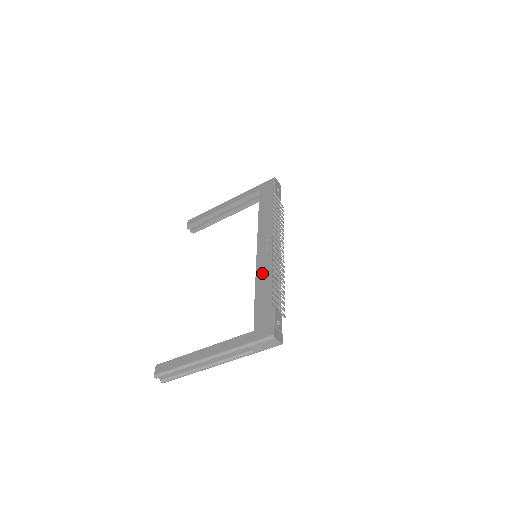
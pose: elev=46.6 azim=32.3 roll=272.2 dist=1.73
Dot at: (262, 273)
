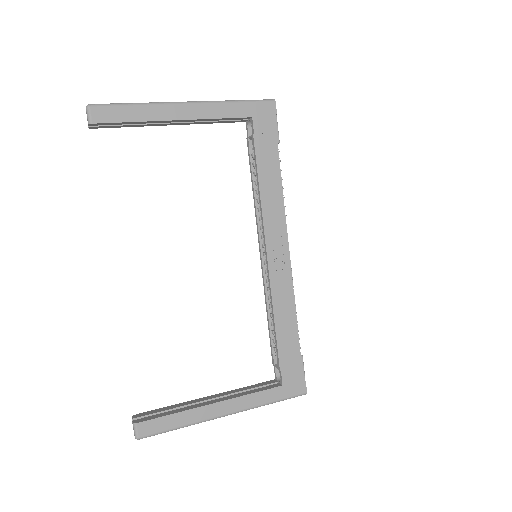
Dot at: (282, 303)
